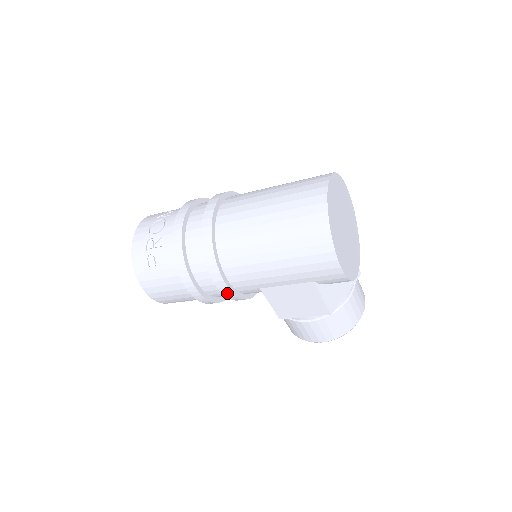
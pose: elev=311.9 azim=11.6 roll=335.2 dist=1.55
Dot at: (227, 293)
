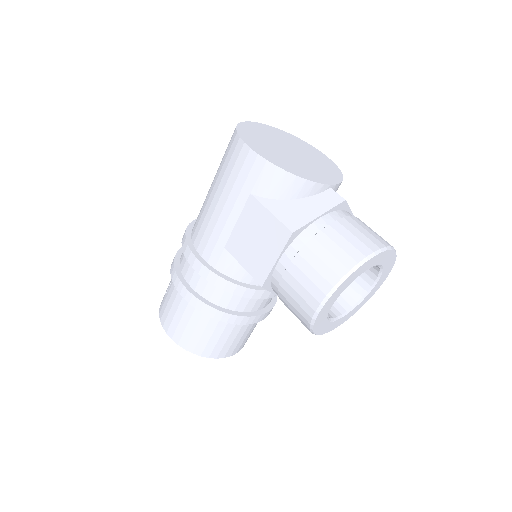
Dot at: (201, 269)
